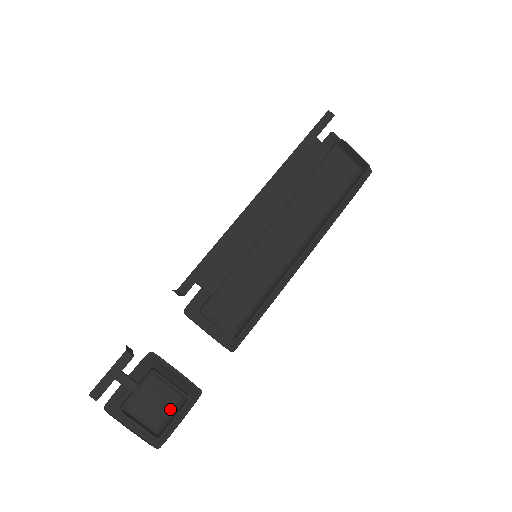
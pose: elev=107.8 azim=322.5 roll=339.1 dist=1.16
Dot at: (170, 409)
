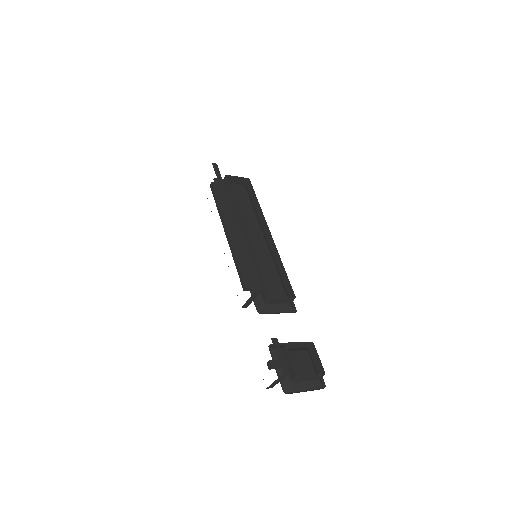
Dot at: (309, 360)
